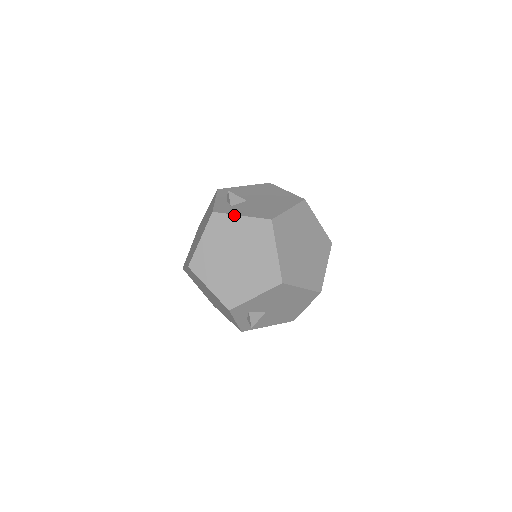
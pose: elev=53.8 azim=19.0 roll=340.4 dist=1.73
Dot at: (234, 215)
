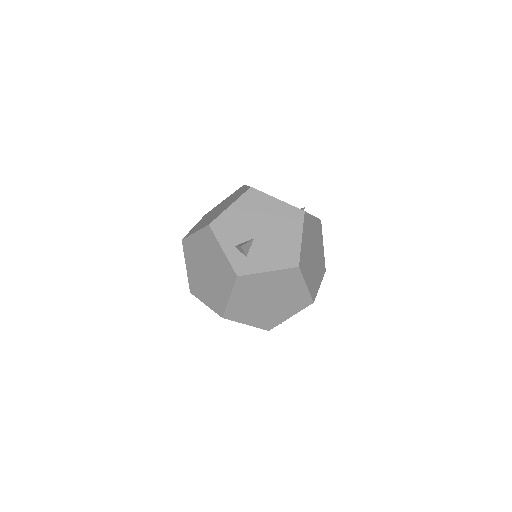
Dot at: (261, 273)
